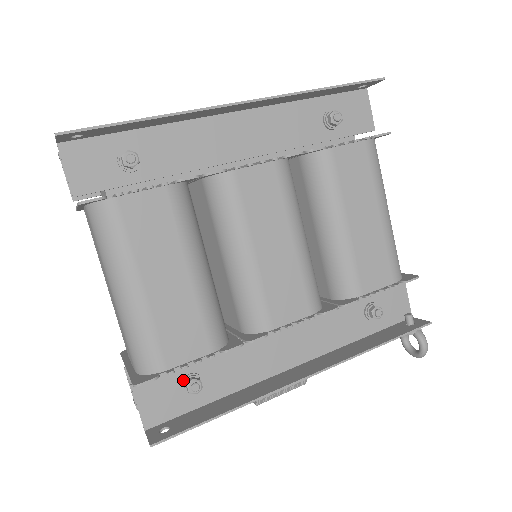
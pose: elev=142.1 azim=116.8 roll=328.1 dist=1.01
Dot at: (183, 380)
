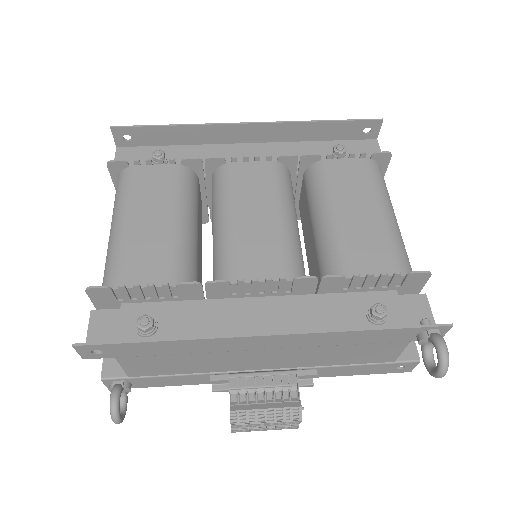
Dot at: occluded
